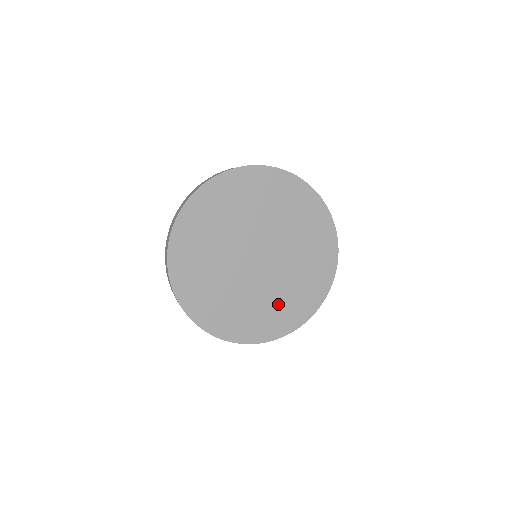
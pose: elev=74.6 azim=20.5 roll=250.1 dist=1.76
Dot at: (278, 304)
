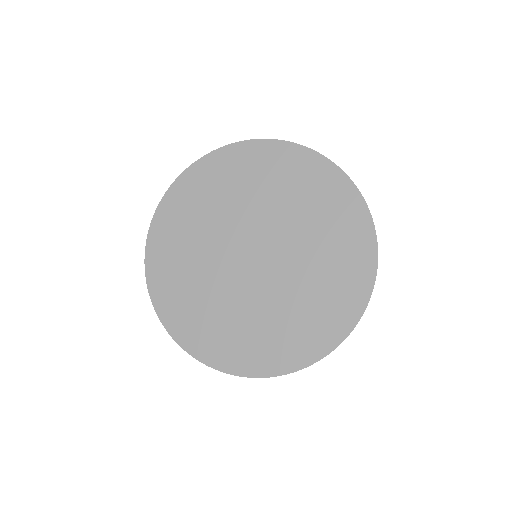
Dot at: (274, 326)
